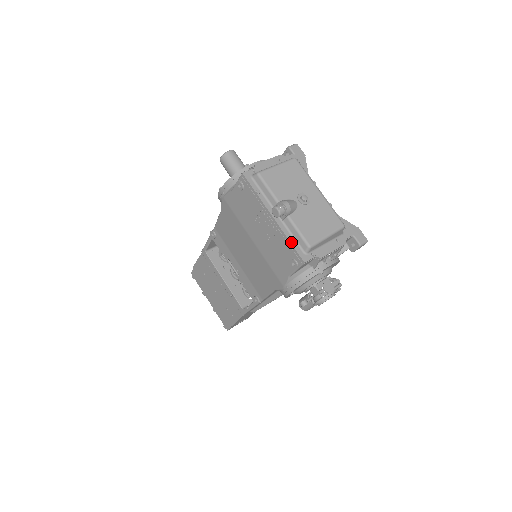
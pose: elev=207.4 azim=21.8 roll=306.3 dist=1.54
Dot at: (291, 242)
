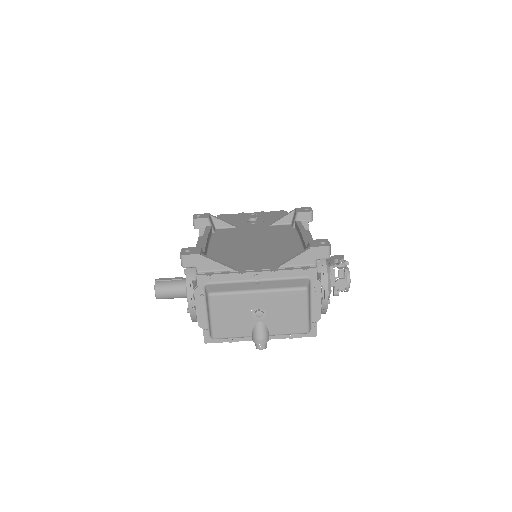
Dot at: (292, 337)
